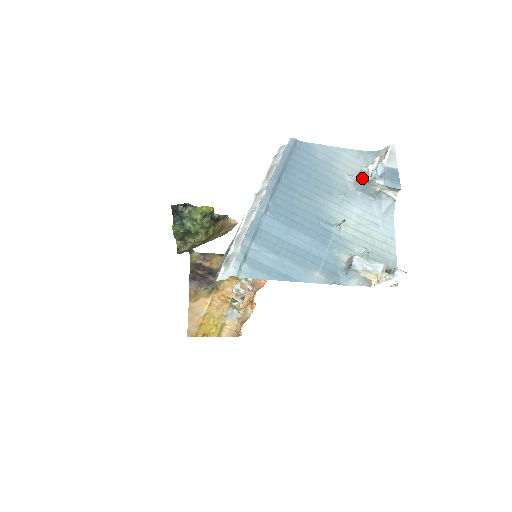
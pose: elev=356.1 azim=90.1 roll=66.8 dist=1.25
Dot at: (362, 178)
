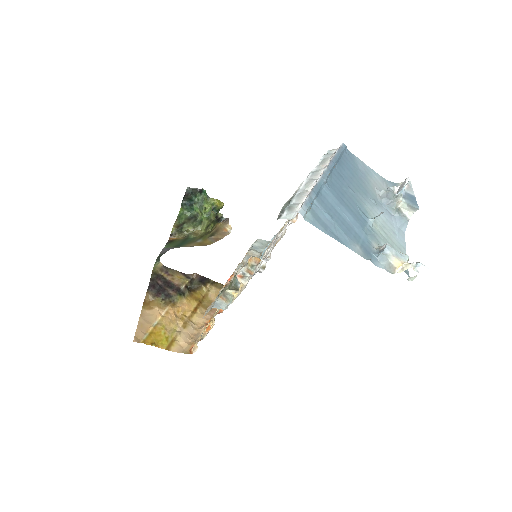
Dot at: (390, 193)
